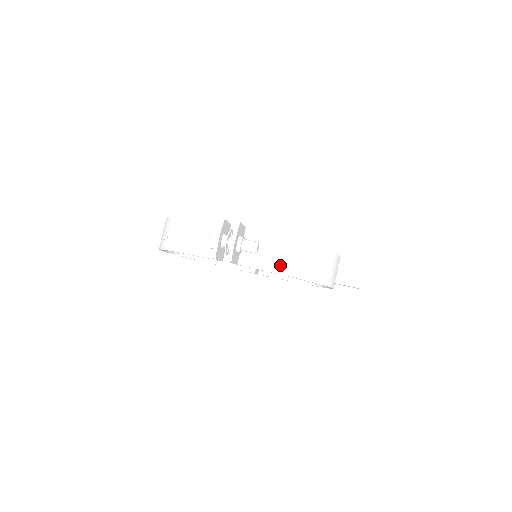
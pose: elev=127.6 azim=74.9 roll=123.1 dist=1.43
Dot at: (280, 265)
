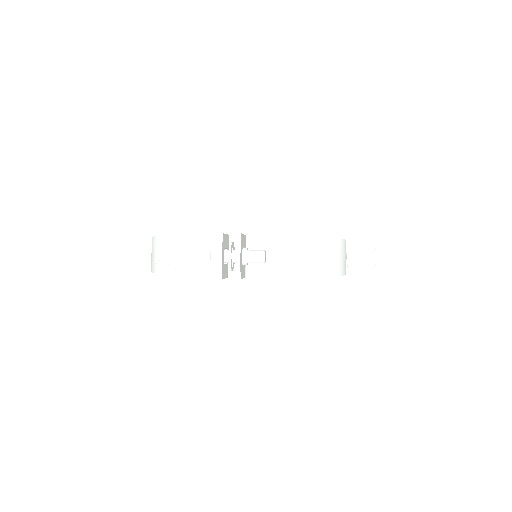
Dot at: (290, 268)
